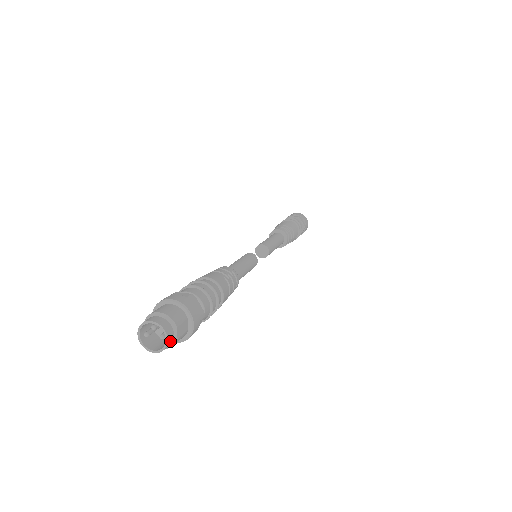
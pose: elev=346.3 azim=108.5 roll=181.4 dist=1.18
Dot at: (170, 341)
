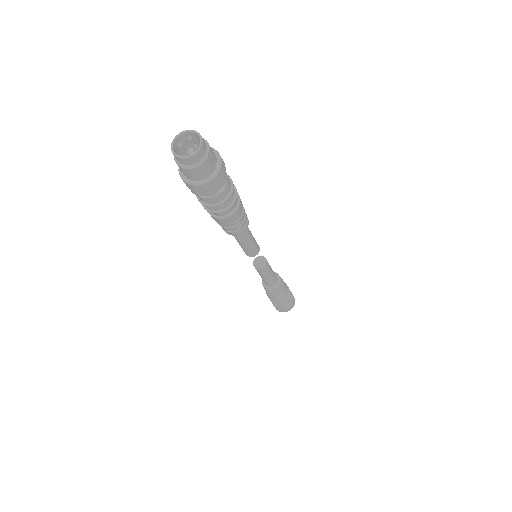
Dot at: (202, 152)
